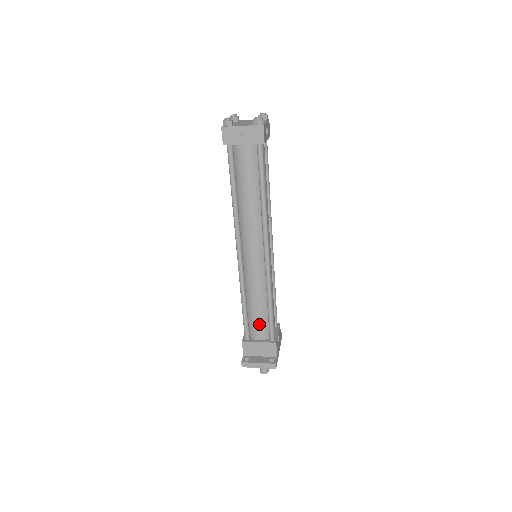
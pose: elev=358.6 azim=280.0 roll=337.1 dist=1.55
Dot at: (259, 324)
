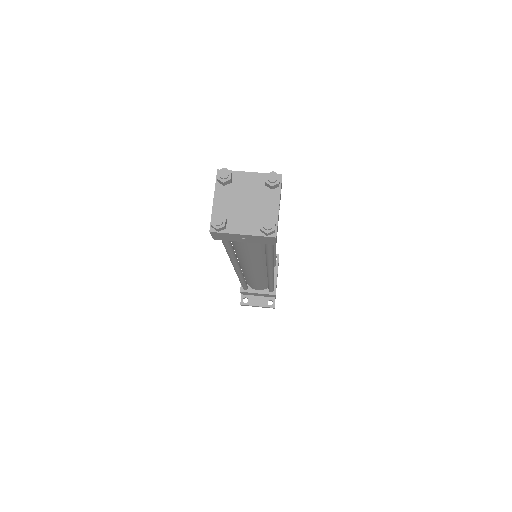
Dot at: (258, 287)
